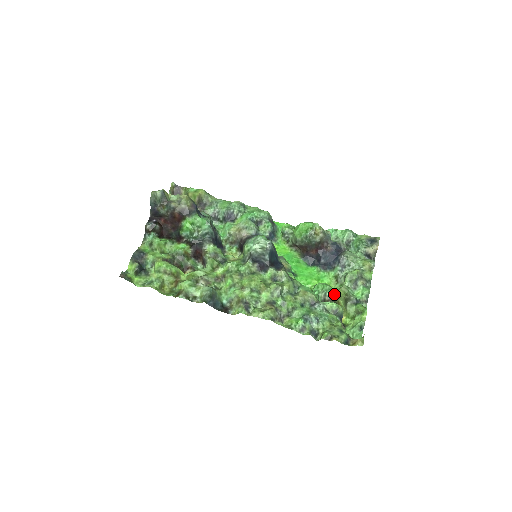
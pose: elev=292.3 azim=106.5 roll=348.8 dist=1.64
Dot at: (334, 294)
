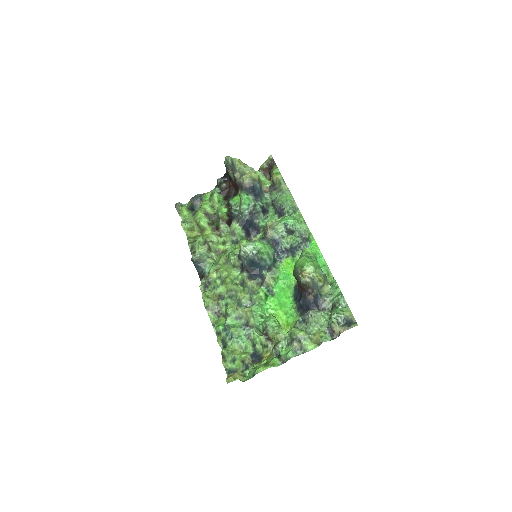
Dot at: (270, 333)
